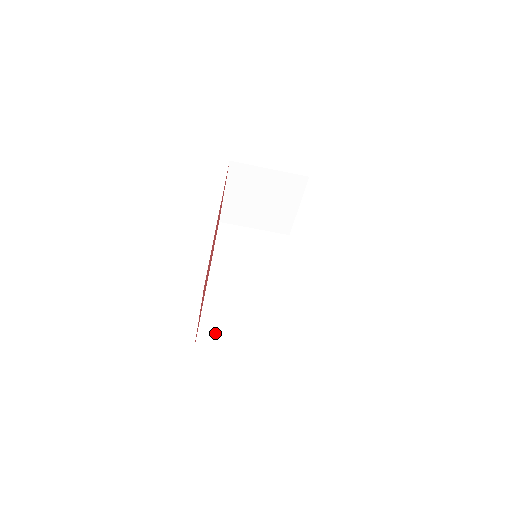
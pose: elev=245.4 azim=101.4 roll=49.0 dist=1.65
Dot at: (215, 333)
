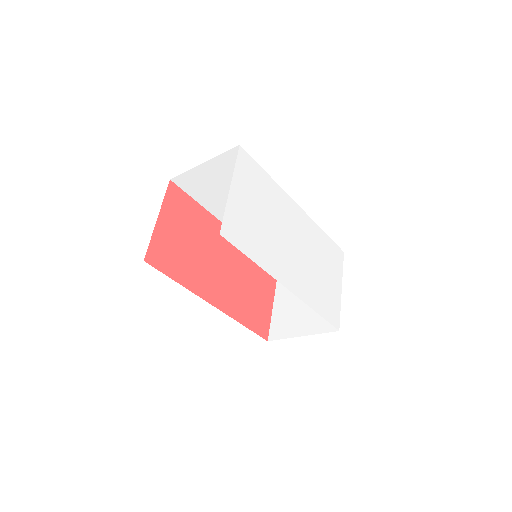
Dot at: occluded
